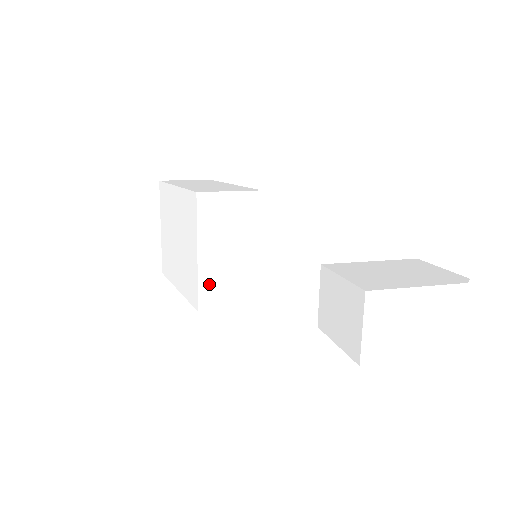
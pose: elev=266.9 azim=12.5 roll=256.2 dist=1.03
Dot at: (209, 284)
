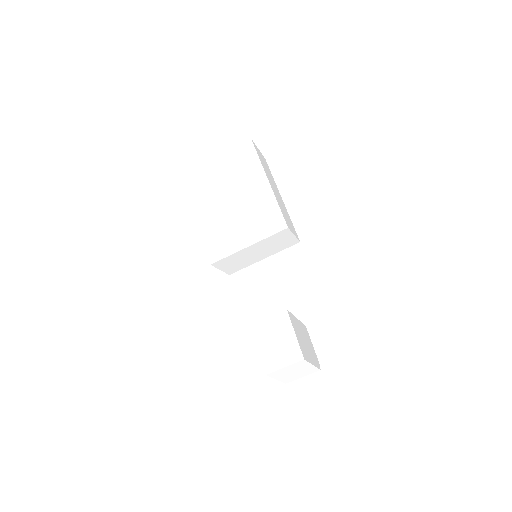
Dot at: (231, 258)
